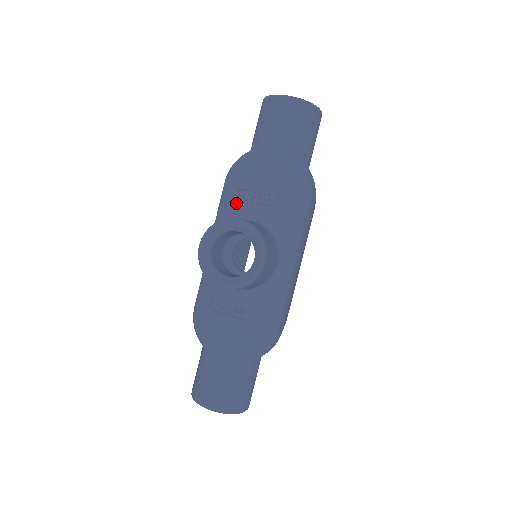
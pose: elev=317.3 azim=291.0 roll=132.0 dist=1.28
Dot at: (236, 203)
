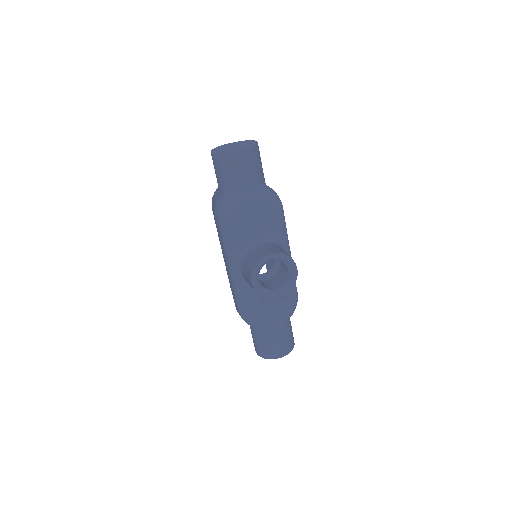
Dot at: (242, 237)
